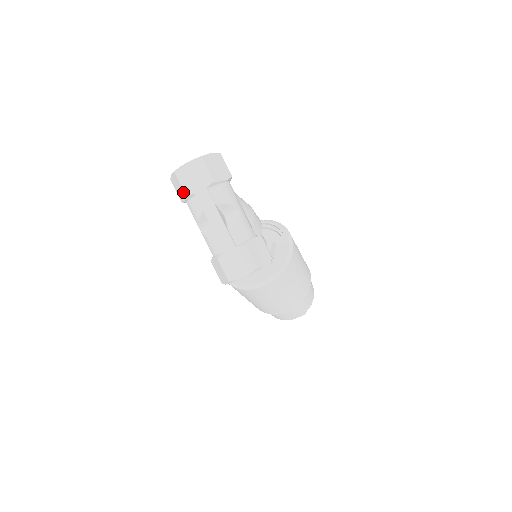
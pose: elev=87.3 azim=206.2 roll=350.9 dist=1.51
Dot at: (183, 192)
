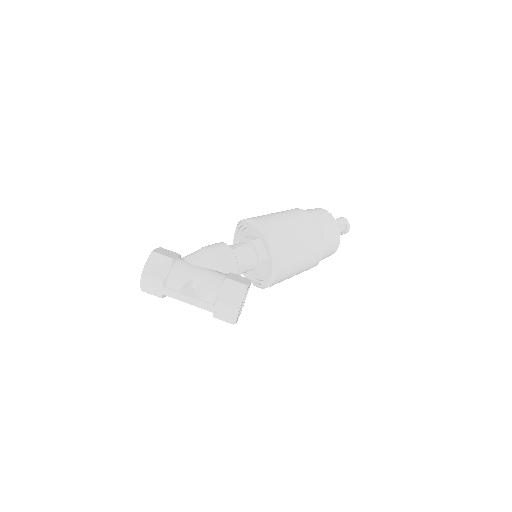
Dot at: (158, 296)
